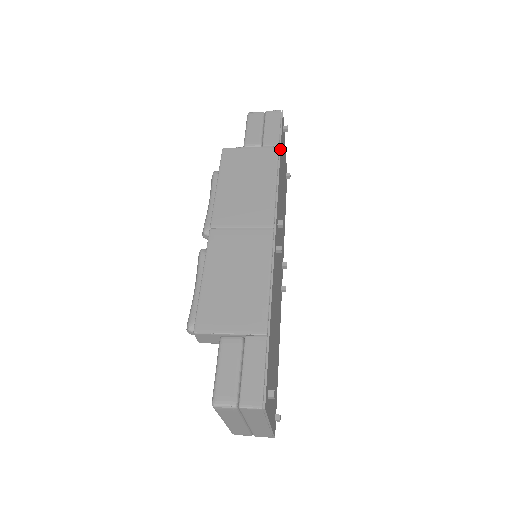
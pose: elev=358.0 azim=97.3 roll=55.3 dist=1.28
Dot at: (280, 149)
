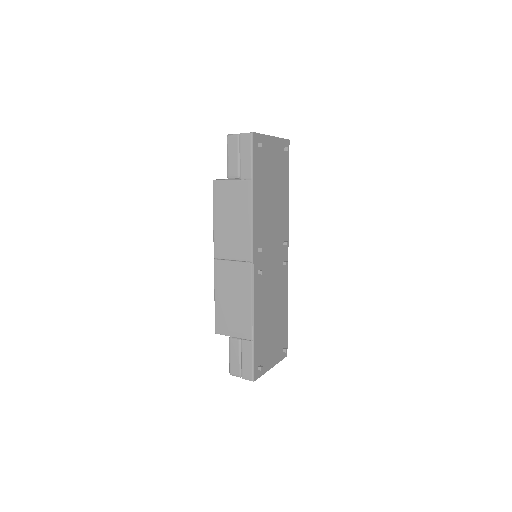
Dot at: (253, 183)
